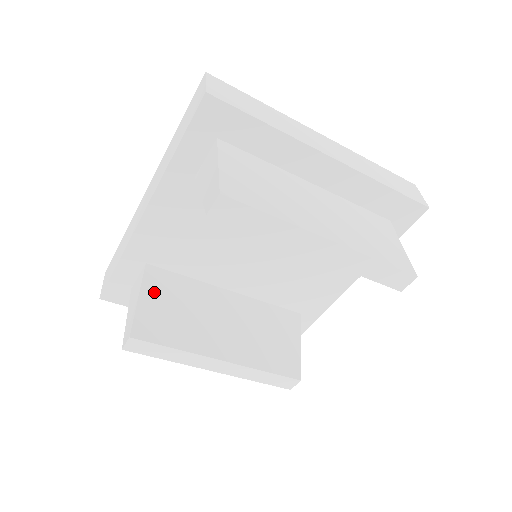
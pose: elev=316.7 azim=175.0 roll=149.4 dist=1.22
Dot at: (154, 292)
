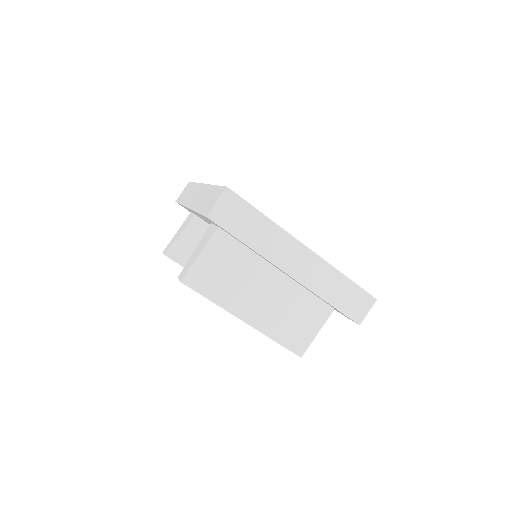
Dot at: (192, 234)
